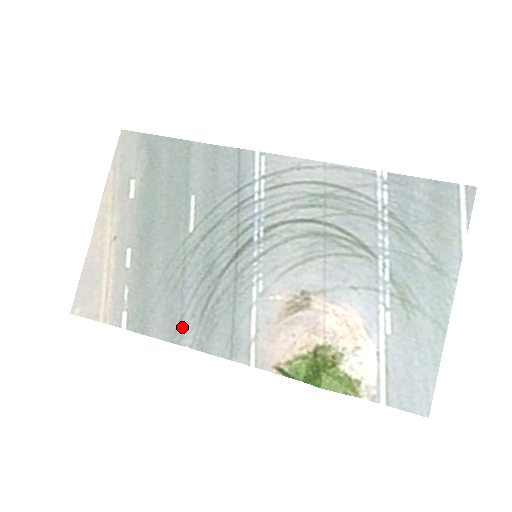
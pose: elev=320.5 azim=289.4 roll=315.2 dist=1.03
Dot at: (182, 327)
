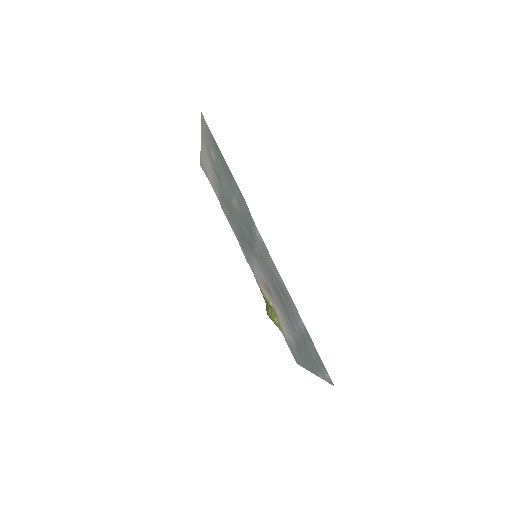
Dot at: (235, 230)
